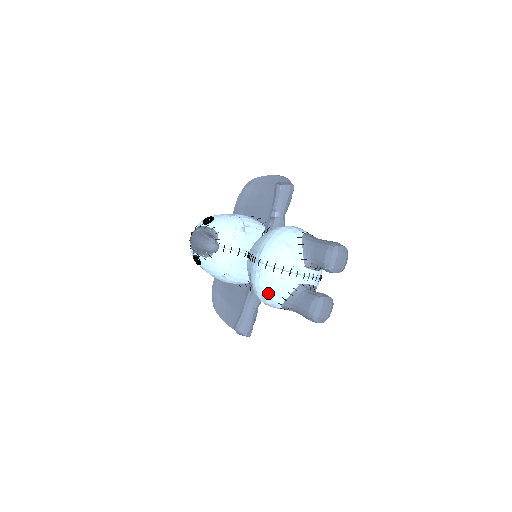
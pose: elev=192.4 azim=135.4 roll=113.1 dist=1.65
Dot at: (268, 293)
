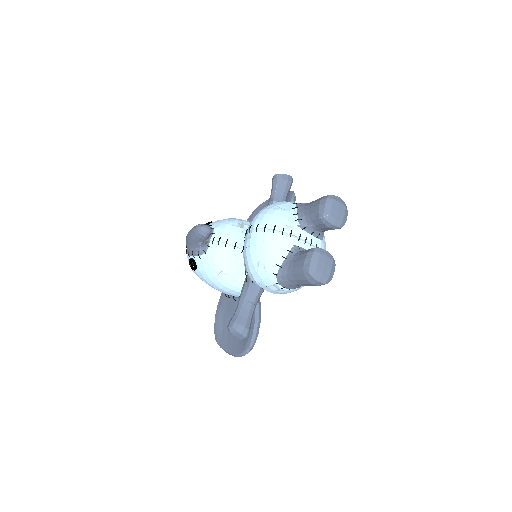
Dot at: (260, 261)
